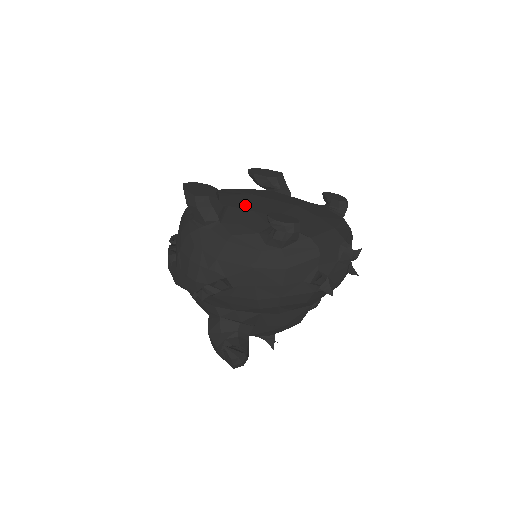
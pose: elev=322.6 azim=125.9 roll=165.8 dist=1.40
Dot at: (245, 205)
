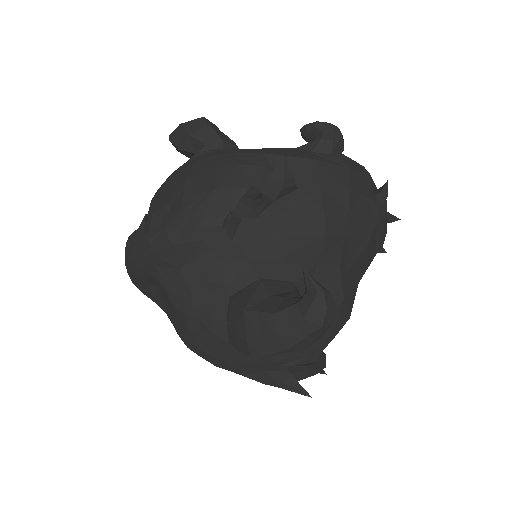
Dot at: occluded
